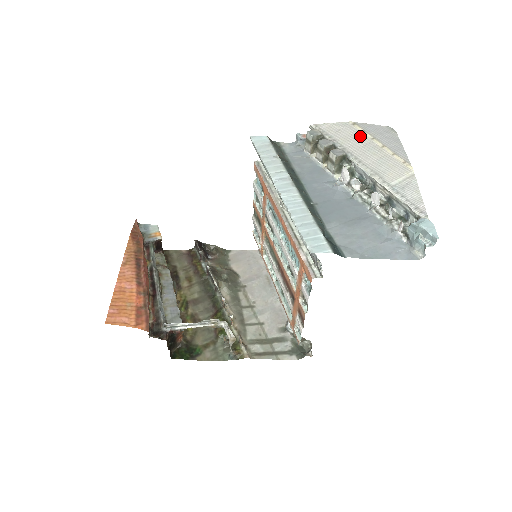
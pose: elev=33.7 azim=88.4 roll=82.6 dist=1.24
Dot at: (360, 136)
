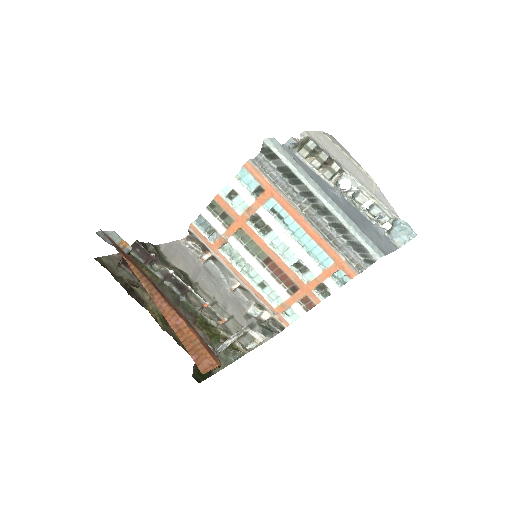
Dot at: (335, 147)
